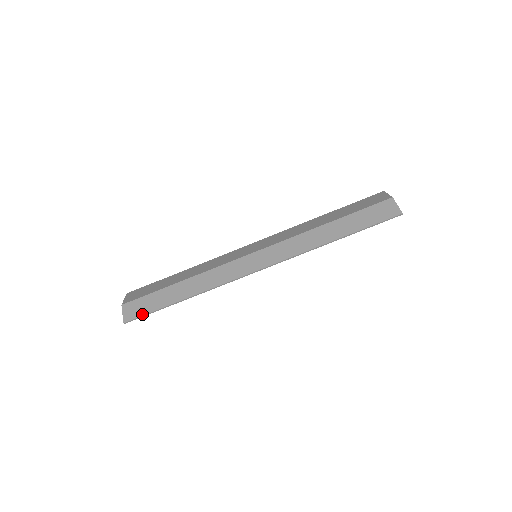
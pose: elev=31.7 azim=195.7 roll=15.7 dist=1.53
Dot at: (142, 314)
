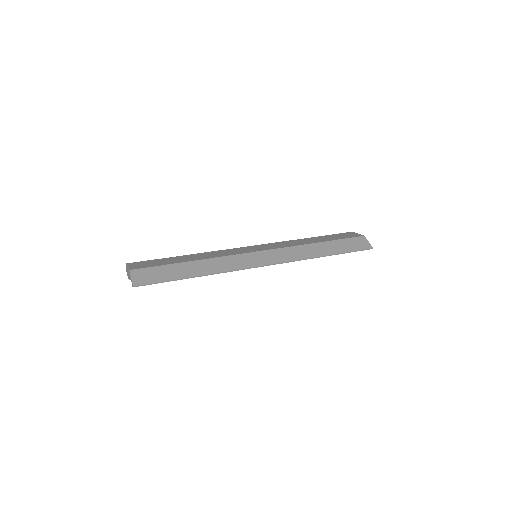
Dot at: (154, 281)
